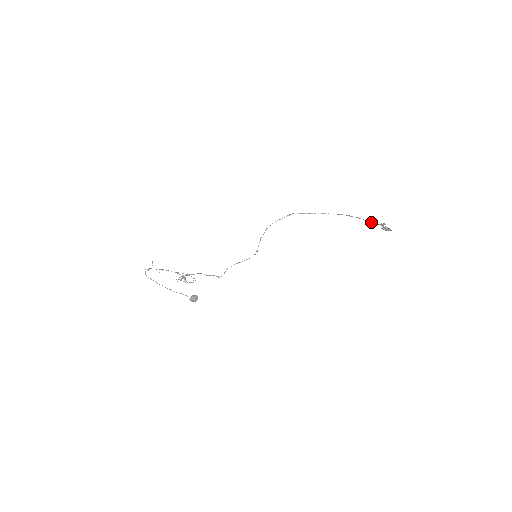
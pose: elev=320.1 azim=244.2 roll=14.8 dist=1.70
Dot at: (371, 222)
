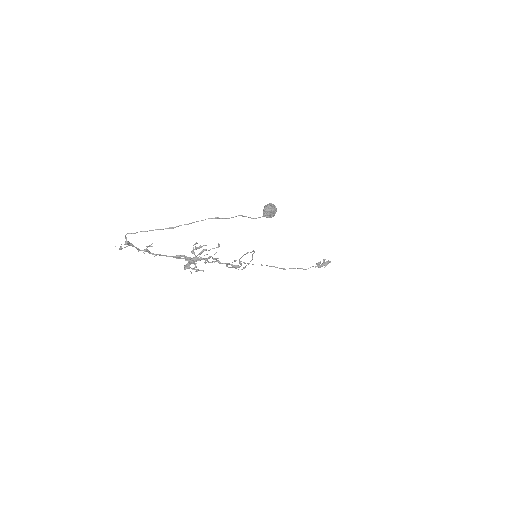
Dot at: (306, 269)
